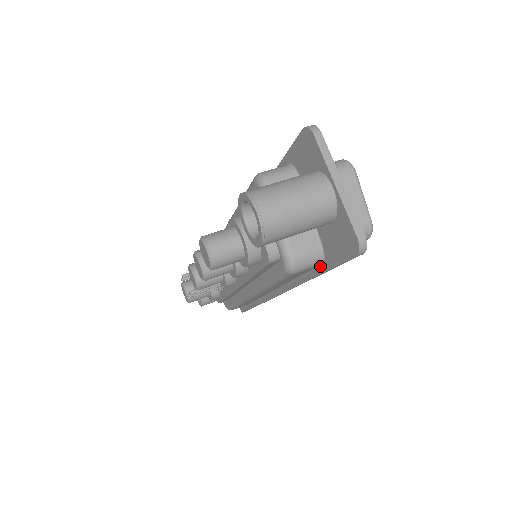
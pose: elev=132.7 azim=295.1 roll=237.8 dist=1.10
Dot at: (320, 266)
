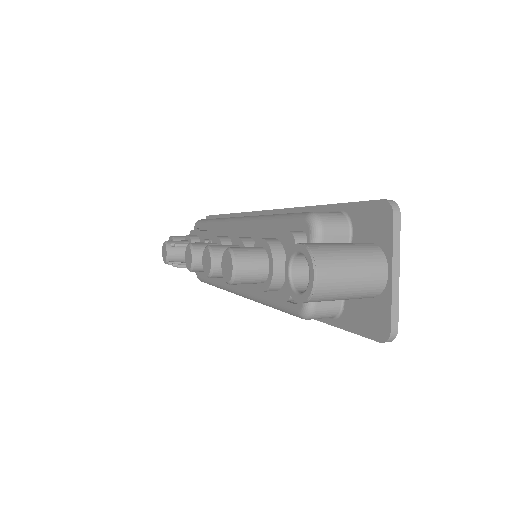
Dot at: (330, 318)
